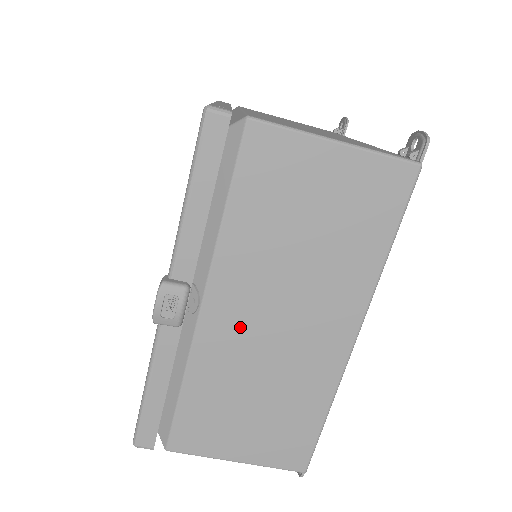
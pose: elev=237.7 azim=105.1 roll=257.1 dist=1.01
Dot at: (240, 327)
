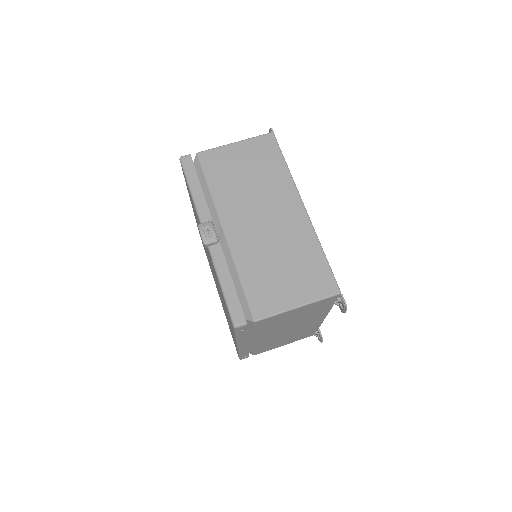
Dot at: (247, 231)
